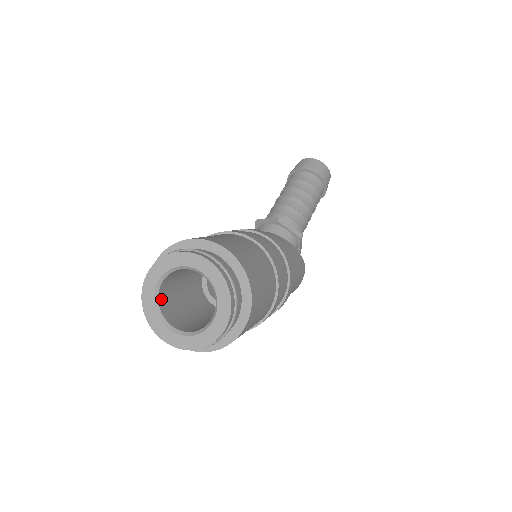
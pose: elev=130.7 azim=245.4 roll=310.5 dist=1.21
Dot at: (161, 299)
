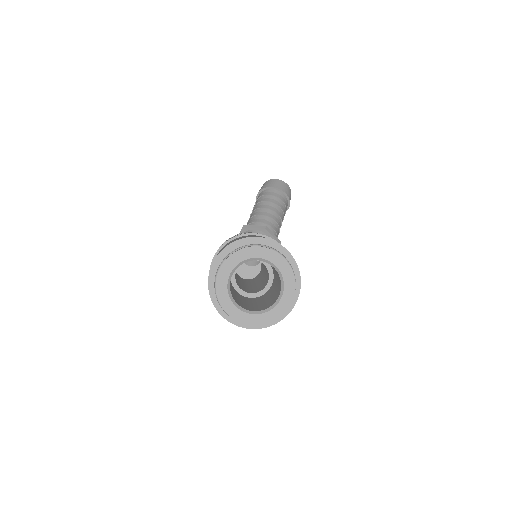
Dot at: occluded
